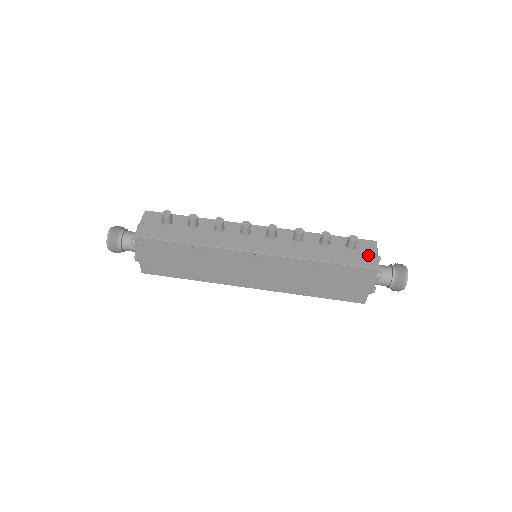
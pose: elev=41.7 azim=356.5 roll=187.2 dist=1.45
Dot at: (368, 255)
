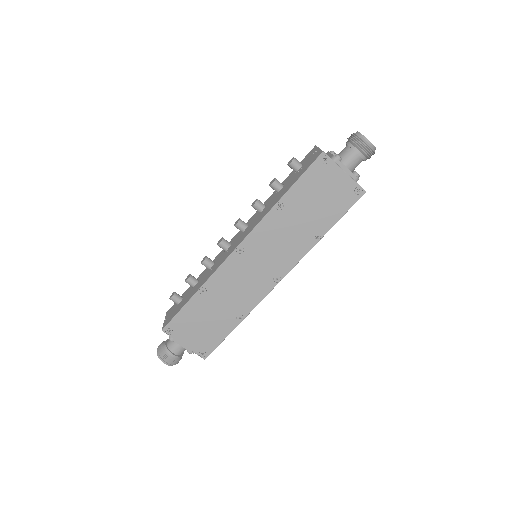
Dot at: (312, 157)
